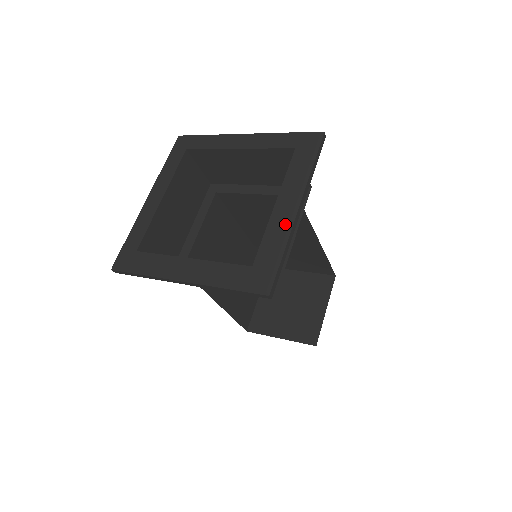
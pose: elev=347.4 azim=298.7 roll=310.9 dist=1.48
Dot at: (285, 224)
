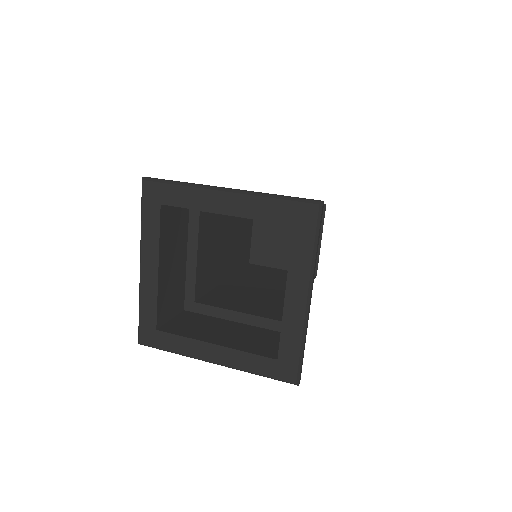
Dot at: (300, 321)
